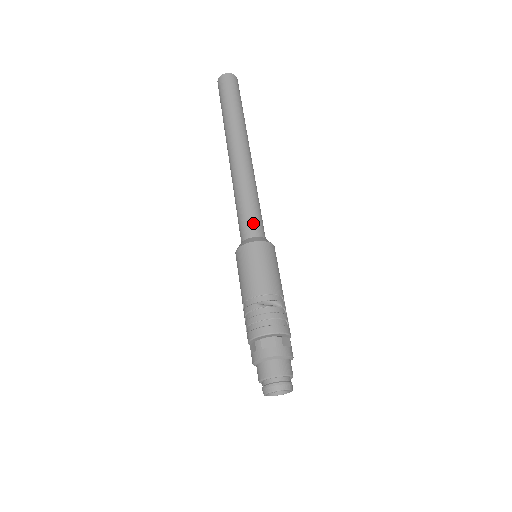
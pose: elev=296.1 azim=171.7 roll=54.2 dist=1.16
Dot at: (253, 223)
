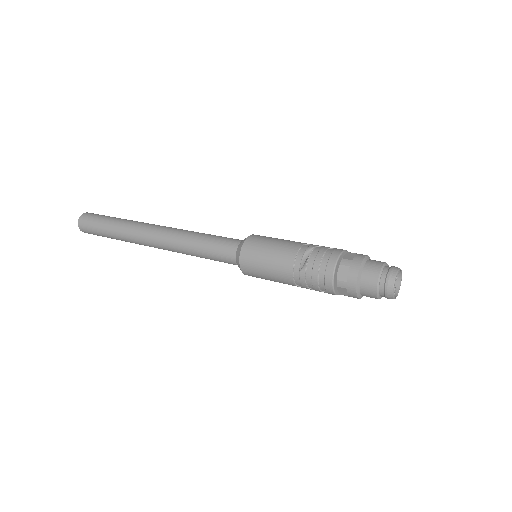
Dot at: (223, 246)
